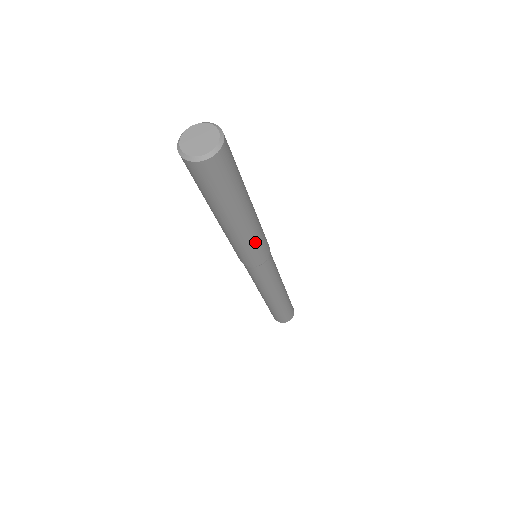
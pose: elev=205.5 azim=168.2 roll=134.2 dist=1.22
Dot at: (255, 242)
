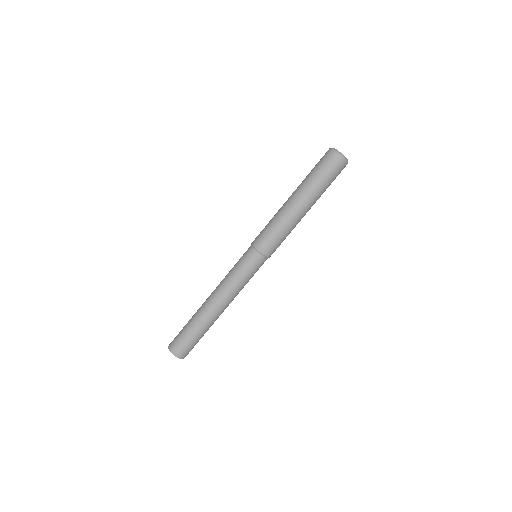
Dot at: occluded
